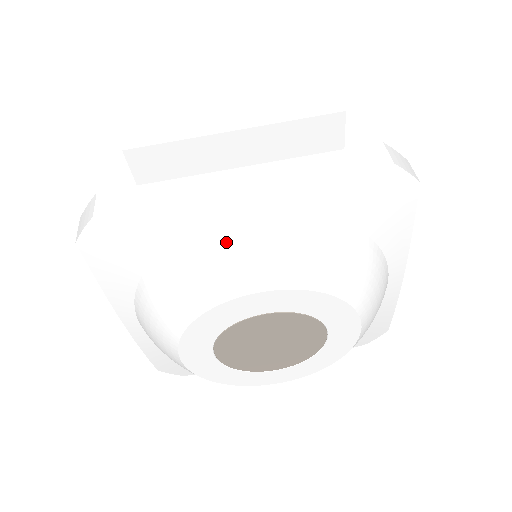
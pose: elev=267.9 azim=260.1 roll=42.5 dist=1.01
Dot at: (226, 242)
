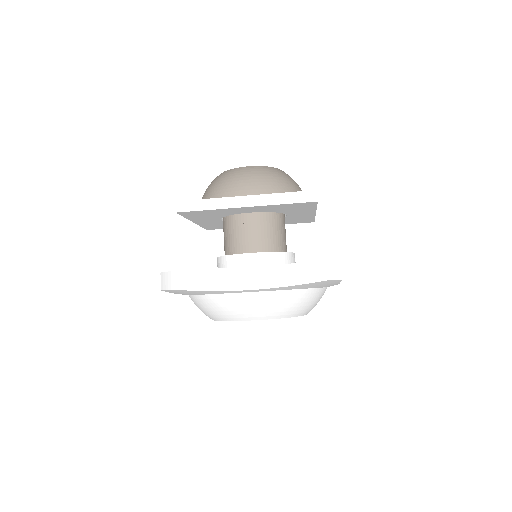
Dot at: (238, 302)
